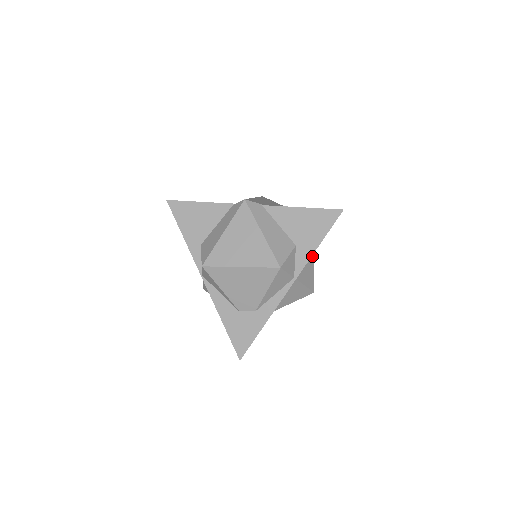
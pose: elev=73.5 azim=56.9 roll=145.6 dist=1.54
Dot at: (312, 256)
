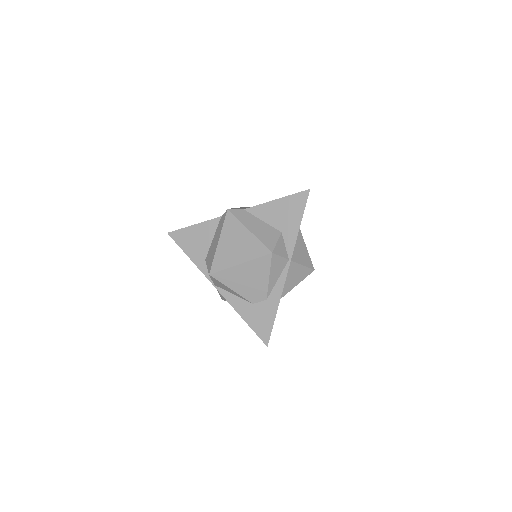
Dot at: (301, 239)
